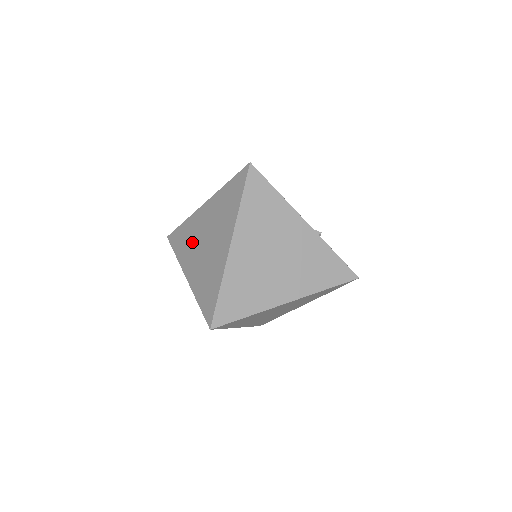
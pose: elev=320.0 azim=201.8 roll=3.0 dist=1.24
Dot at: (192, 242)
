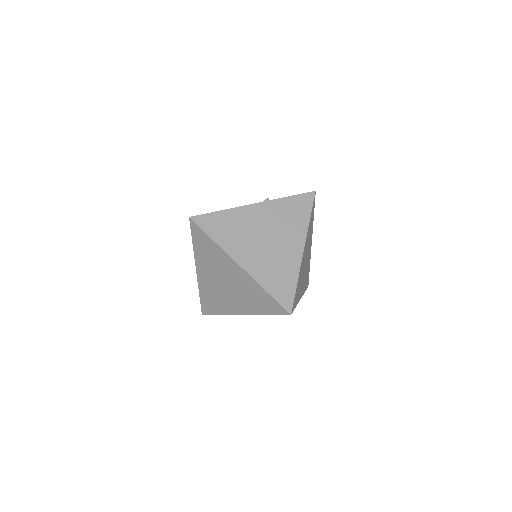
Dot at: (219, 296)
